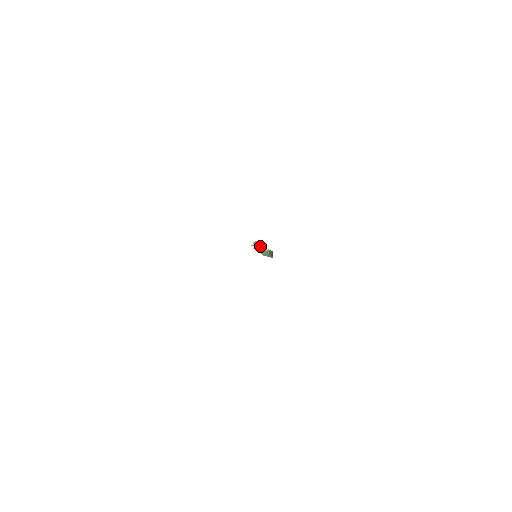
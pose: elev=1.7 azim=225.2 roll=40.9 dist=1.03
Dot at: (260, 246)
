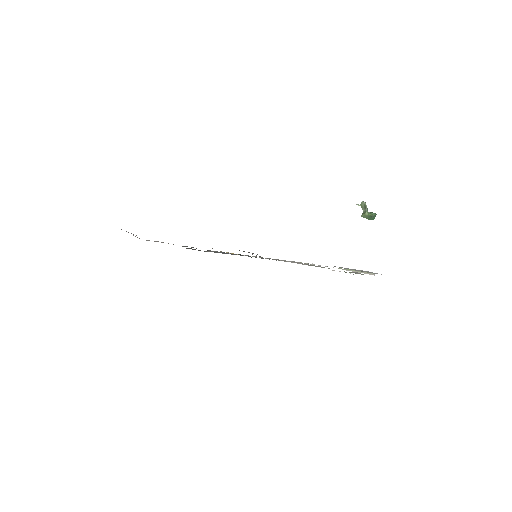
Dot at: (364, 207)
